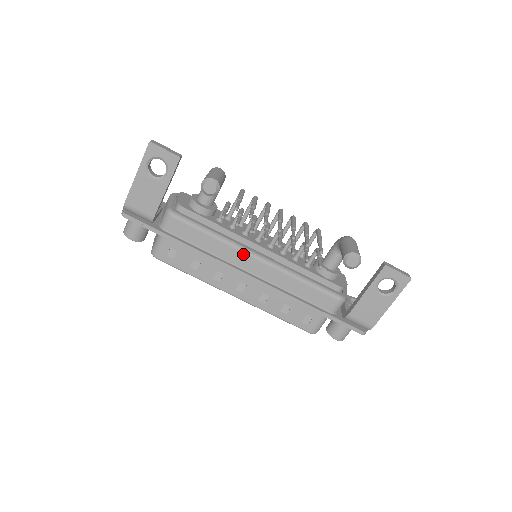
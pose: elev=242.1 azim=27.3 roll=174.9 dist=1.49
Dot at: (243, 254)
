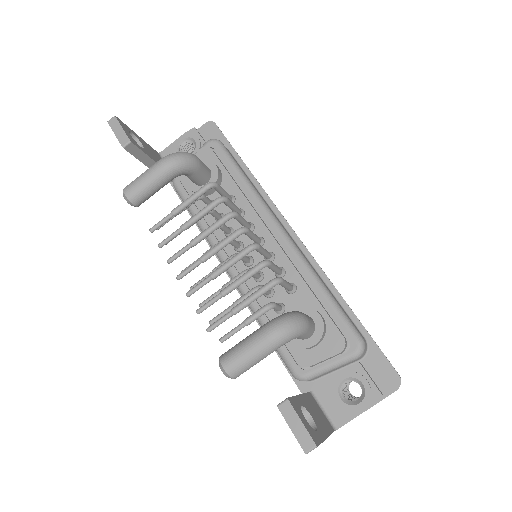
Dot at: (218, 257)
